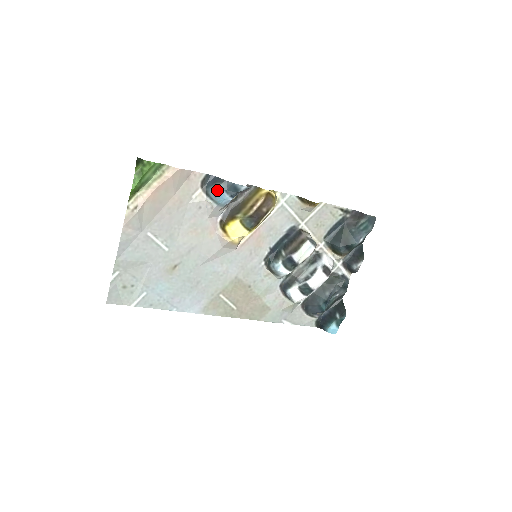
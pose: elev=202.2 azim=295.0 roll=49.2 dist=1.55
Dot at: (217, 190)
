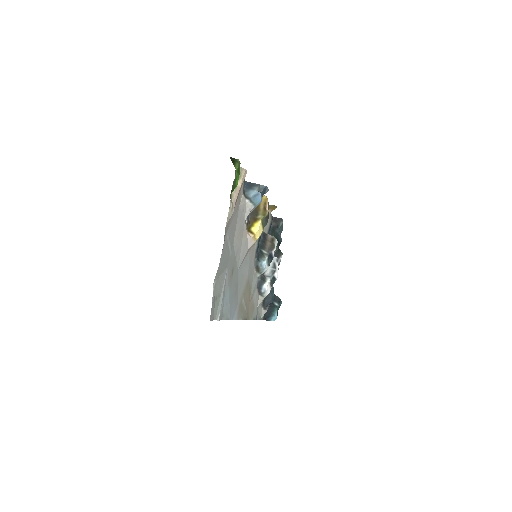
Dot at: (256, 193)
